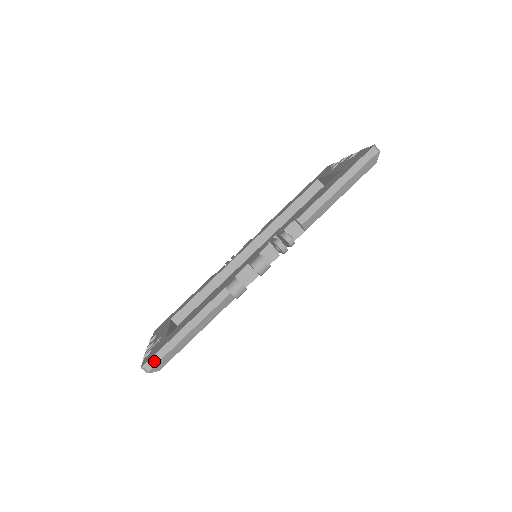
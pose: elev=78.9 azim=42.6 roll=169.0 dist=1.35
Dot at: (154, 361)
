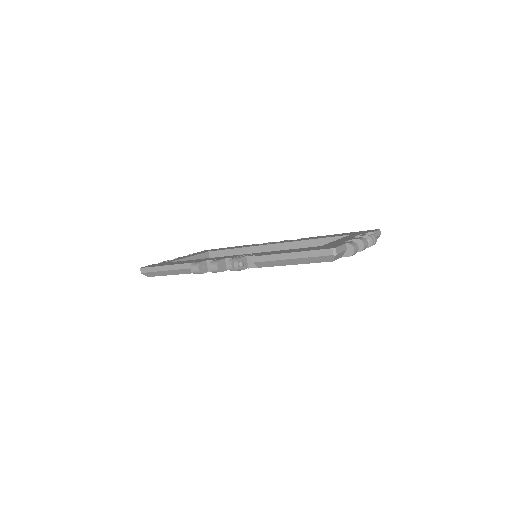
Dot at: (145, 270)
